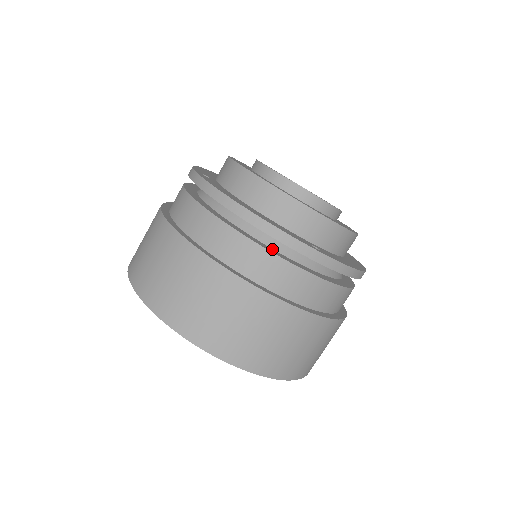
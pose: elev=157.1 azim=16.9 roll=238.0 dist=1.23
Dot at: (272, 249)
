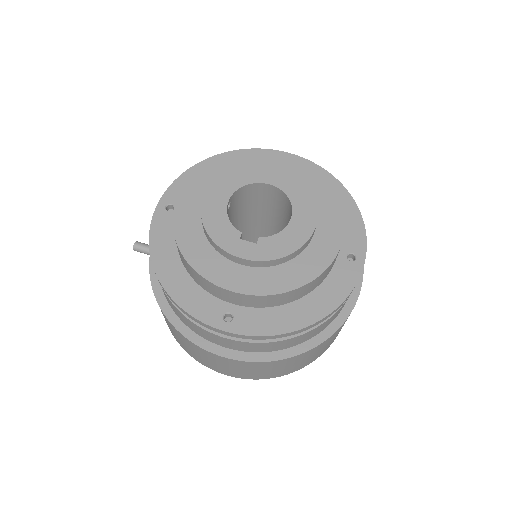
Dot at: occluded
